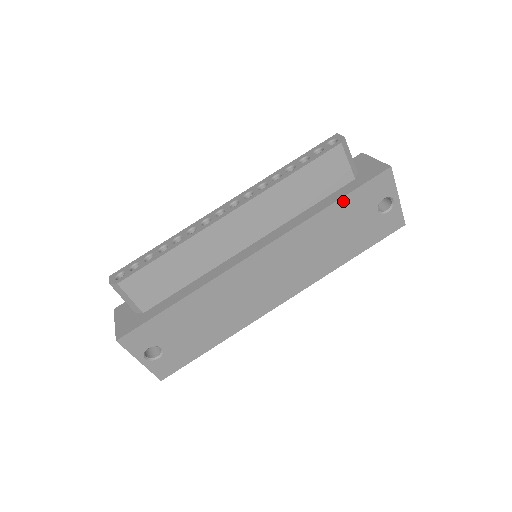
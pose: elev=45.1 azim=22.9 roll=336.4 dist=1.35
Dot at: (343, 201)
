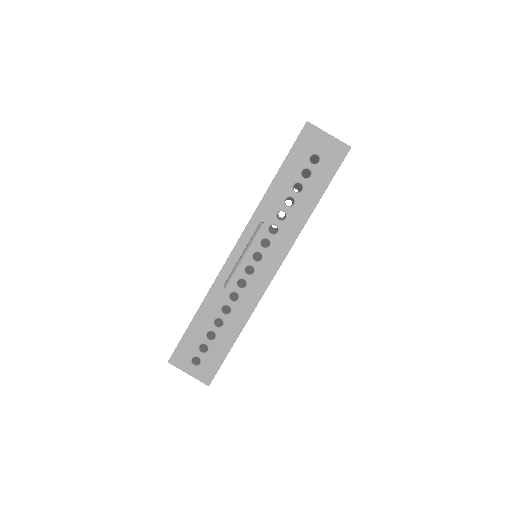
Dot at: (323, 193)
